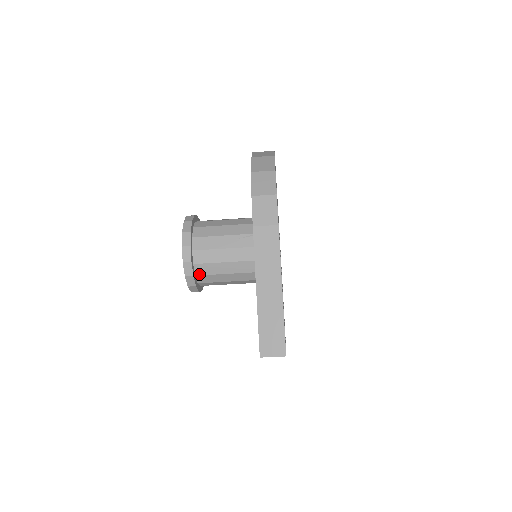
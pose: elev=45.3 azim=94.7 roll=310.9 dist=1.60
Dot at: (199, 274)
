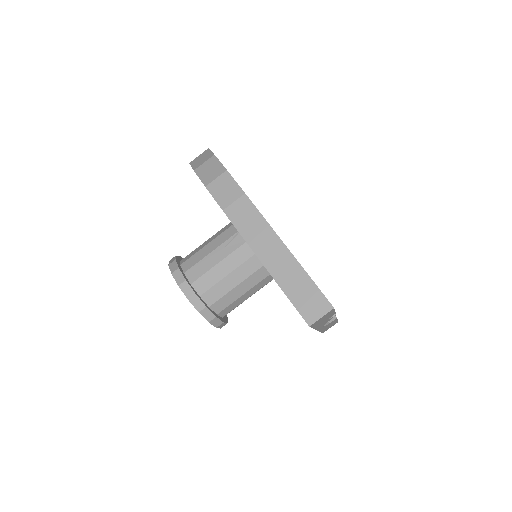
Dot at: (211, 303)
